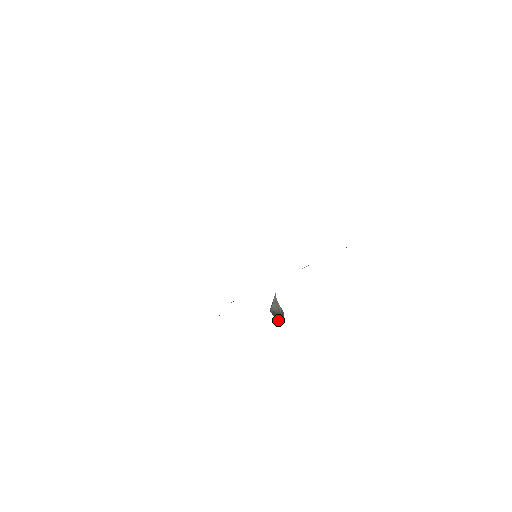
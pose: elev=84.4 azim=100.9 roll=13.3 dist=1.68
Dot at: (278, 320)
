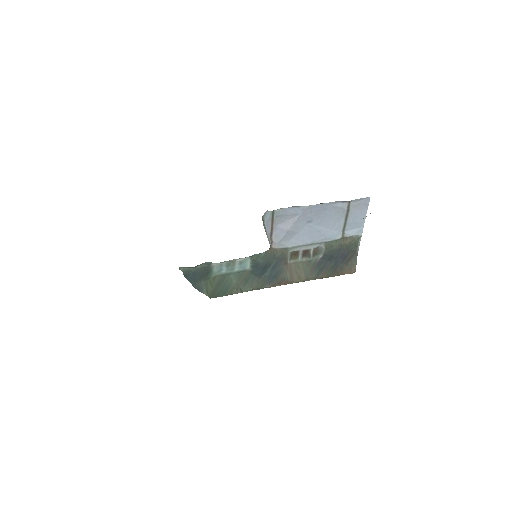
Dot at: occluded
